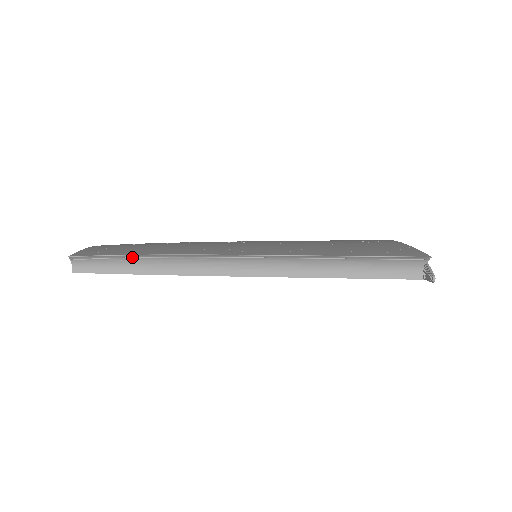
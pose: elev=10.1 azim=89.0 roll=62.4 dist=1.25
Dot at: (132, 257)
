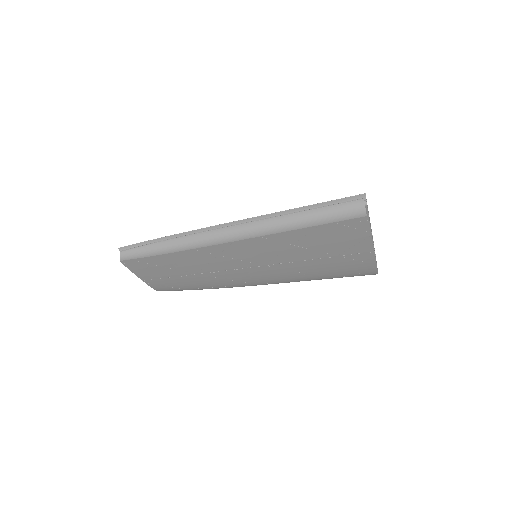
Dot at: (157, 242)
